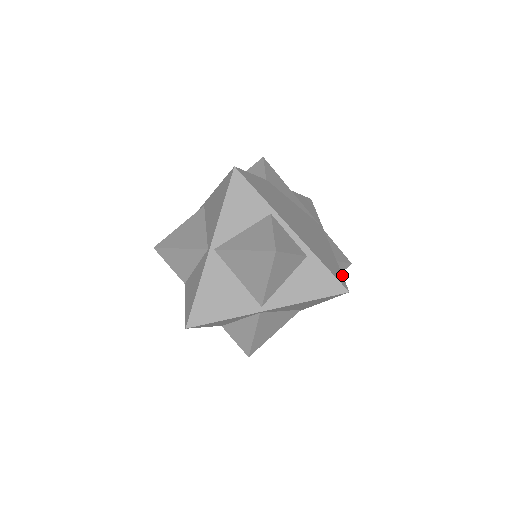
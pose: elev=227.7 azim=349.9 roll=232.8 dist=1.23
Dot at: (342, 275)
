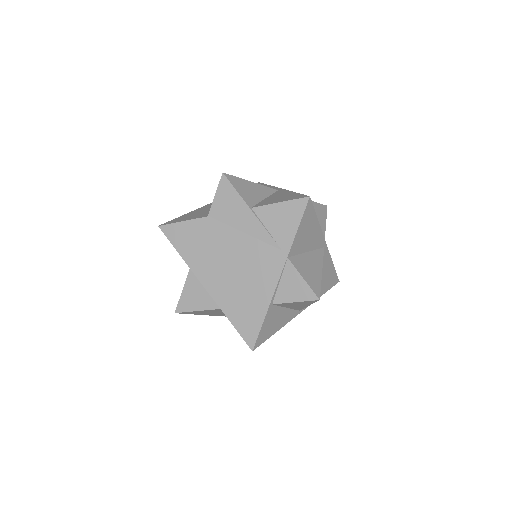
Dot at: (260, 329)
